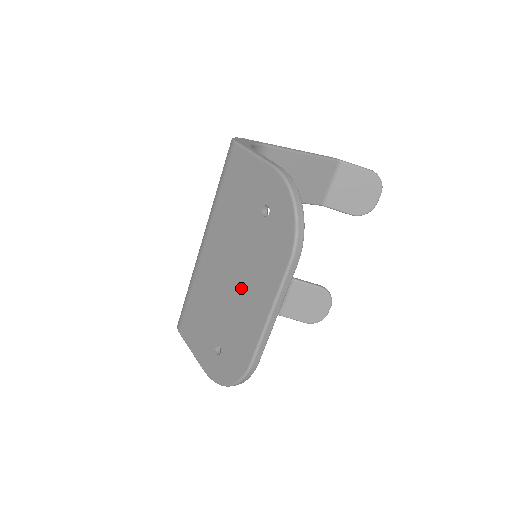
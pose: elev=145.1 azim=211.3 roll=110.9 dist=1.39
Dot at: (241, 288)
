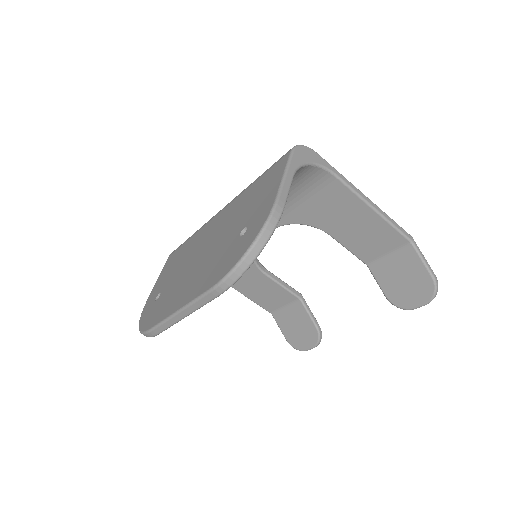
Dot at: (193, 271)
